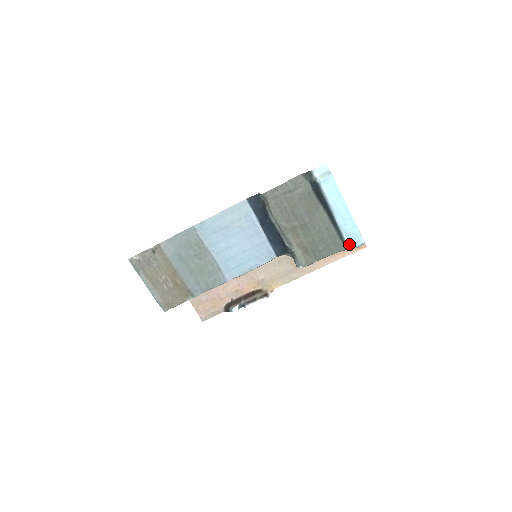
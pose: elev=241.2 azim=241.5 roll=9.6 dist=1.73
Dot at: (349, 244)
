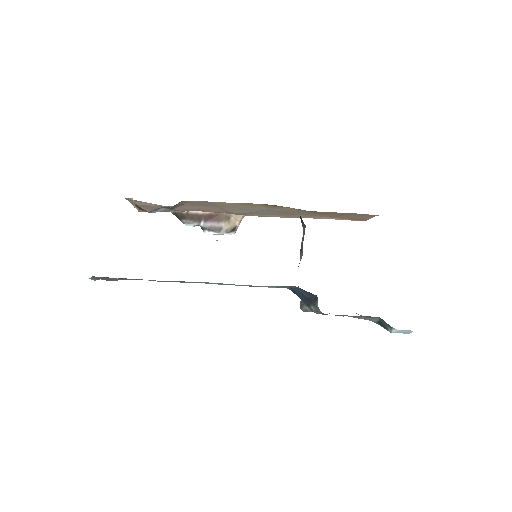
Dot at: occluded
